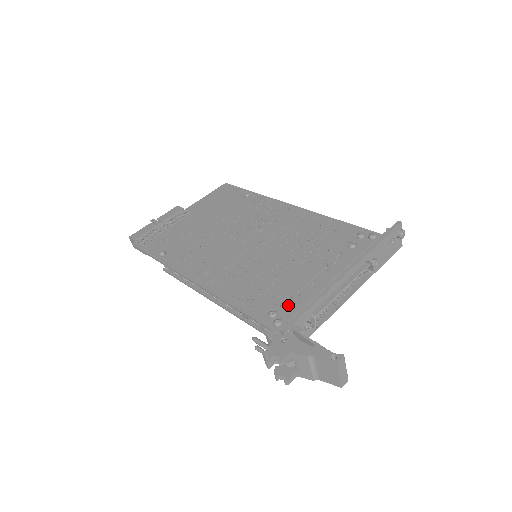
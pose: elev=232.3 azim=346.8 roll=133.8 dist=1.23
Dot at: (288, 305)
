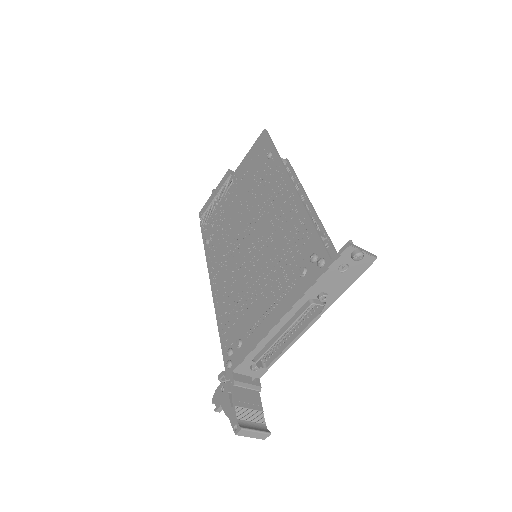
Dot at: (239, 346)
